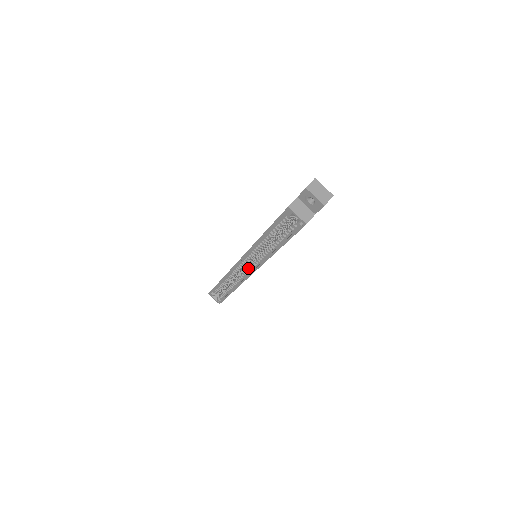
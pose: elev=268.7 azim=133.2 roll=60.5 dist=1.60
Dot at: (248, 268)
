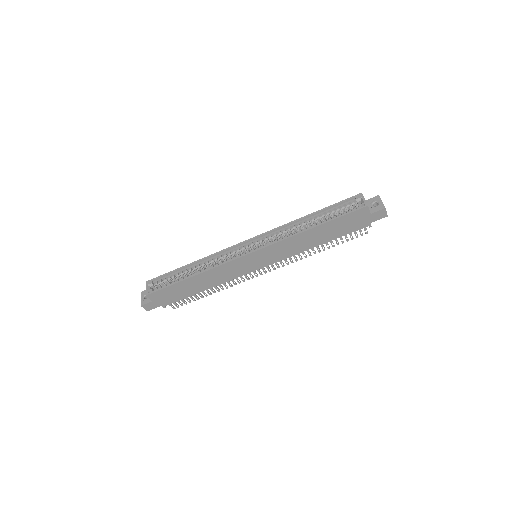
Dot at: (249, 250)
